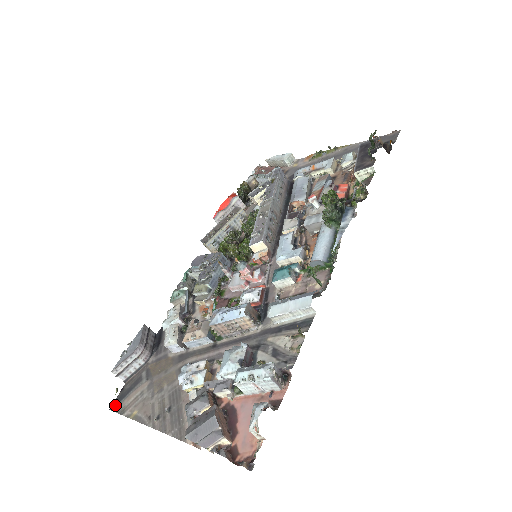
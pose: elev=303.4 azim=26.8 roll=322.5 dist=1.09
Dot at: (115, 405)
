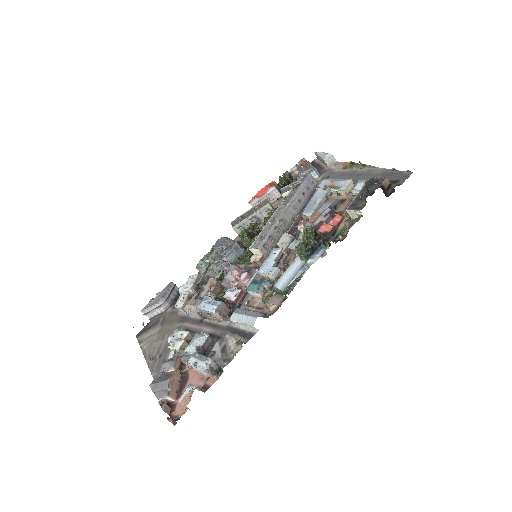
Dot at: (139, 334)
